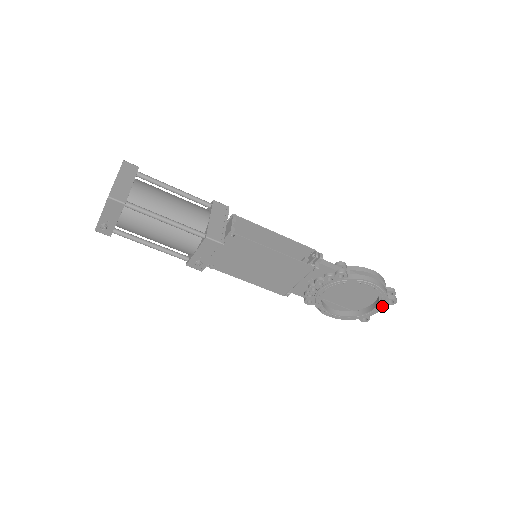
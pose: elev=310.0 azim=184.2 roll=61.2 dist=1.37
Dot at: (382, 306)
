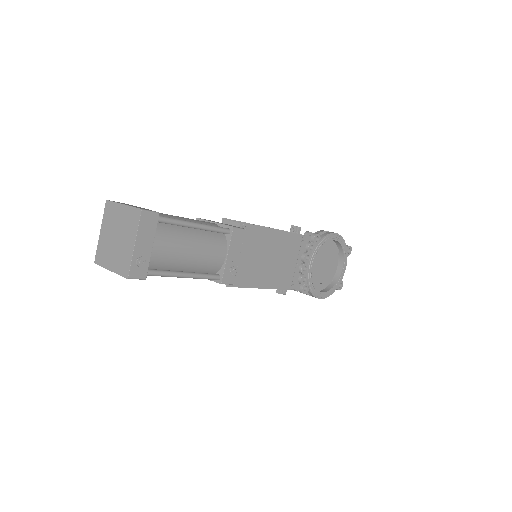
Dot at: (346, 259)
